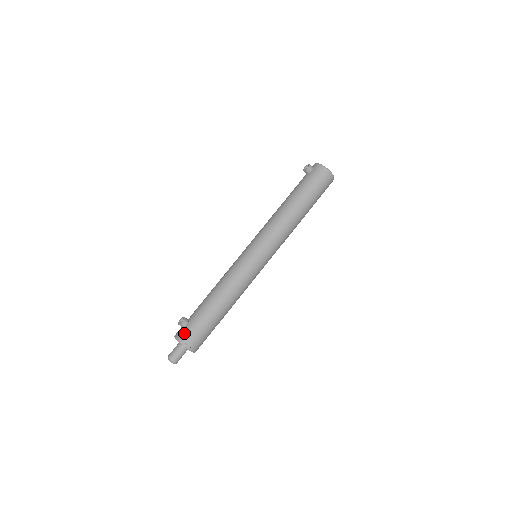
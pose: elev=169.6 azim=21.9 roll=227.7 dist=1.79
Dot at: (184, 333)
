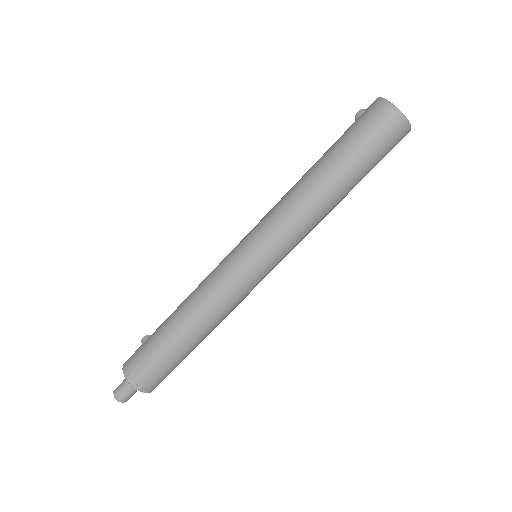
Dot at: occluded
